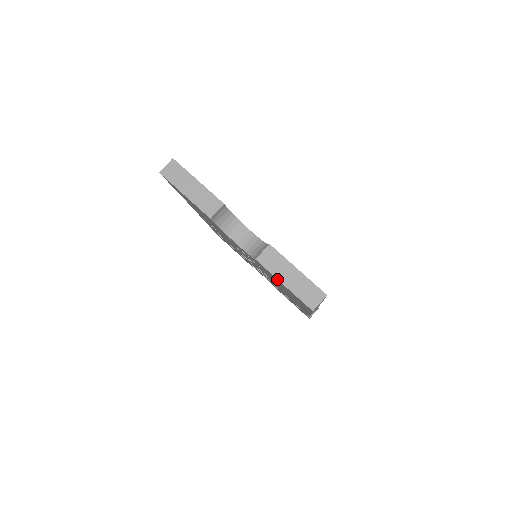
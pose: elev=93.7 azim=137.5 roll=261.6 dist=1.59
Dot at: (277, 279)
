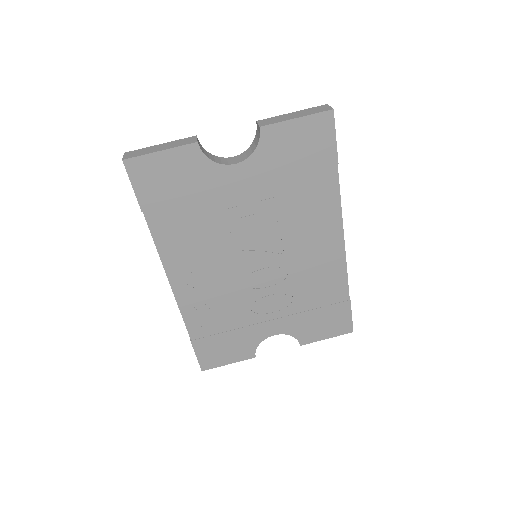
Dot at: (288, 120)
